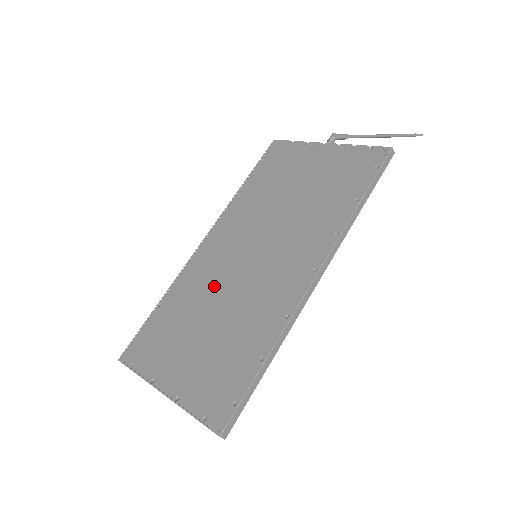
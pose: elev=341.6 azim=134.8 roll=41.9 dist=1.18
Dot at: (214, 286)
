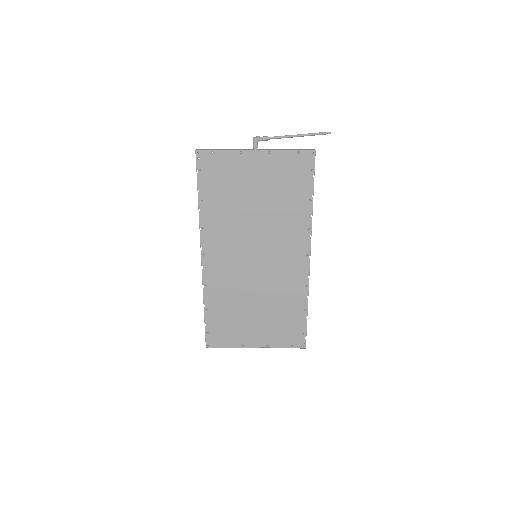
Dot at: (241, 286)
